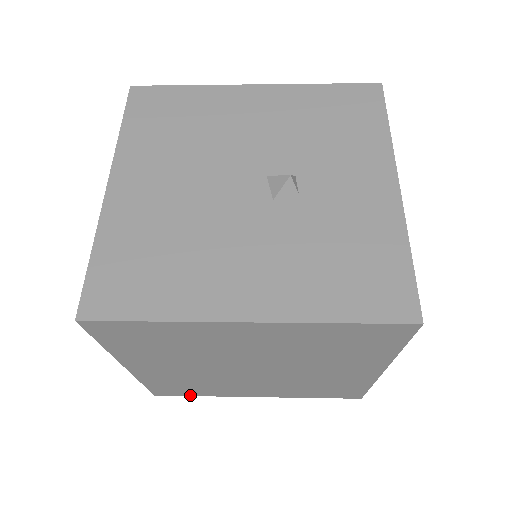
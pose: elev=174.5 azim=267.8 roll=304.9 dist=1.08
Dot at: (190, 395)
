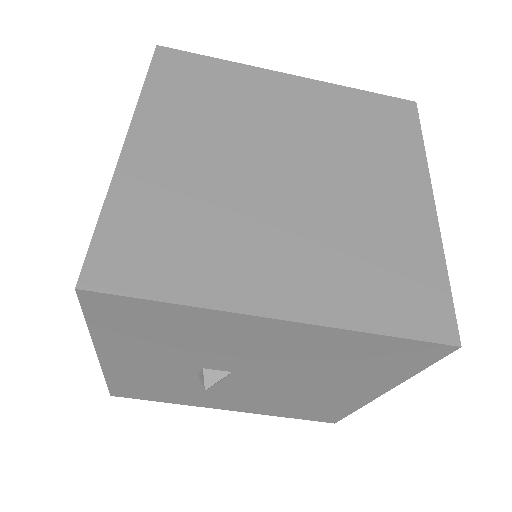
Dot at: (151, 295)
